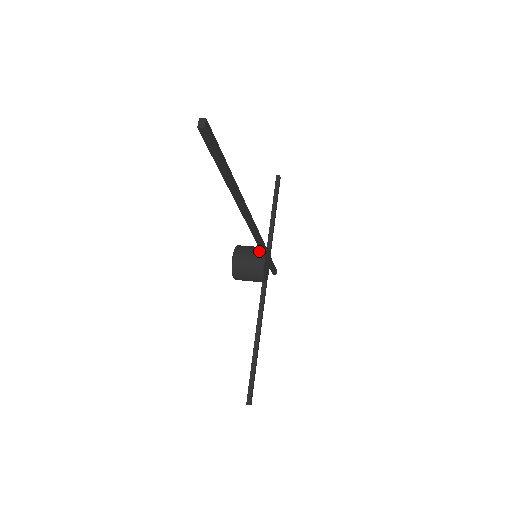
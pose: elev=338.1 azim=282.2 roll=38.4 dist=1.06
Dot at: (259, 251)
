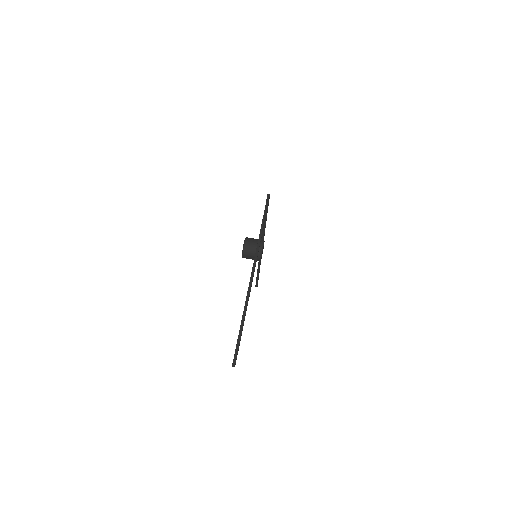
Dot at: (258, 254)
